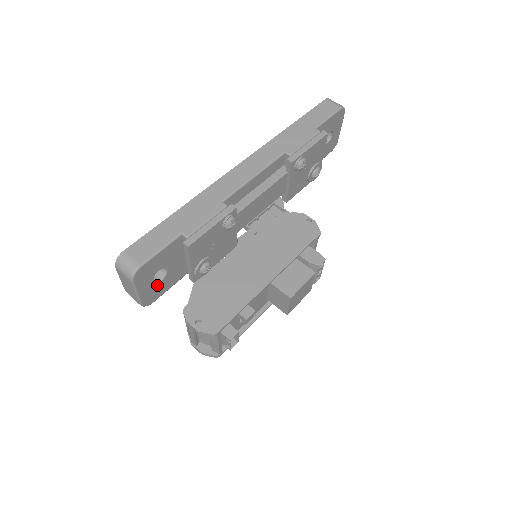
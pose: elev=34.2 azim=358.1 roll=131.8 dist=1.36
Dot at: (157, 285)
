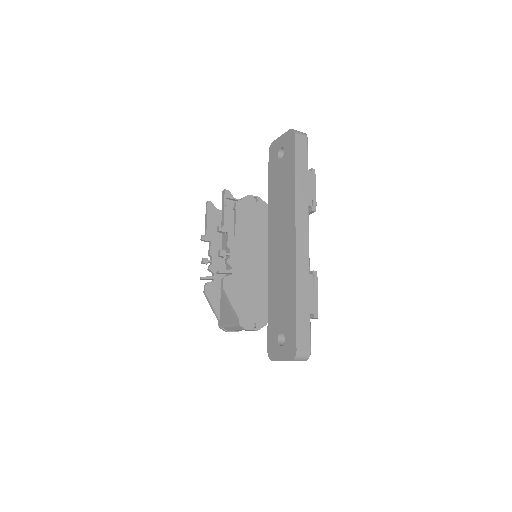
Dot at: occluded
